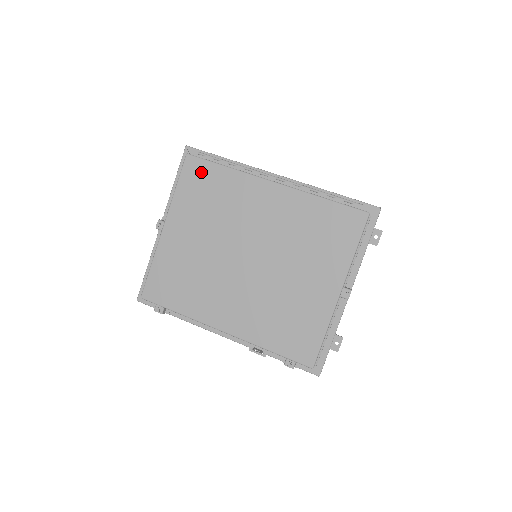
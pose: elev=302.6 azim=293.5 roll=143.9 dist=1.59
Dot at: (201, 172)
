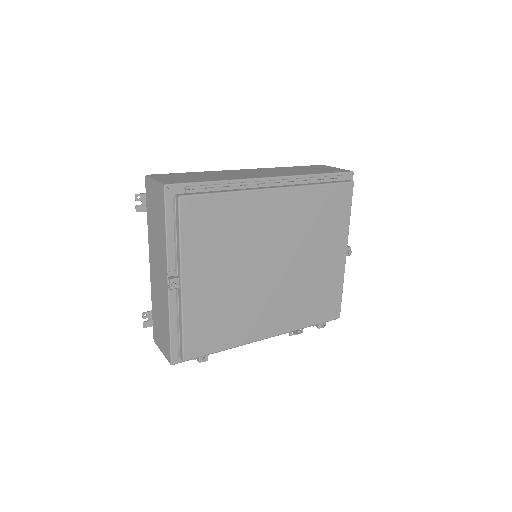
Dot at: (203, 210)
